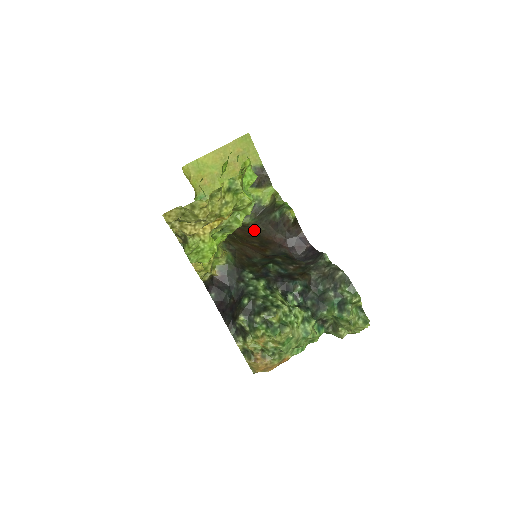
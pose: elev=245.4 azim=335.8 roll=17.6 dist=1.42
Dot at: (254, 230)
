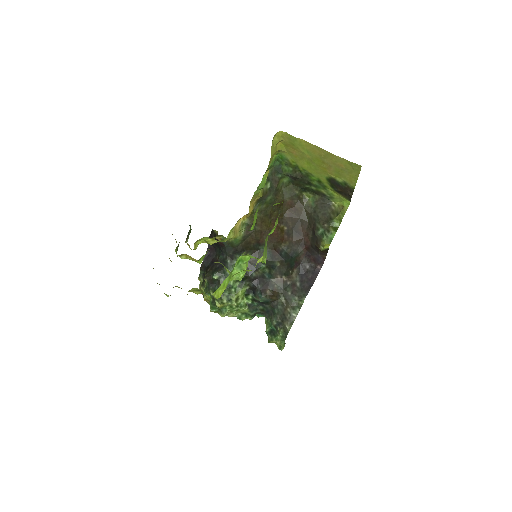
Dot at: (302, 212)
